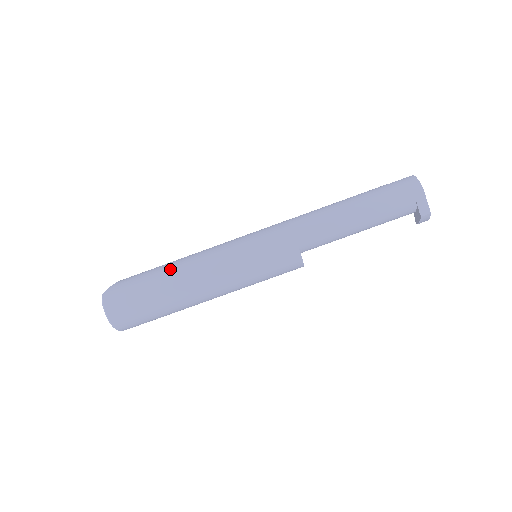
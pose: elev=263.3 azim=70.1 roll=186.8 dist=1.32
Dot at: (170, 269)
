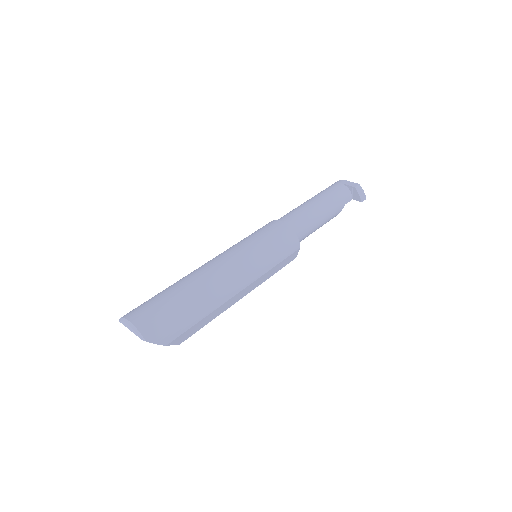
Dot at: occluded
